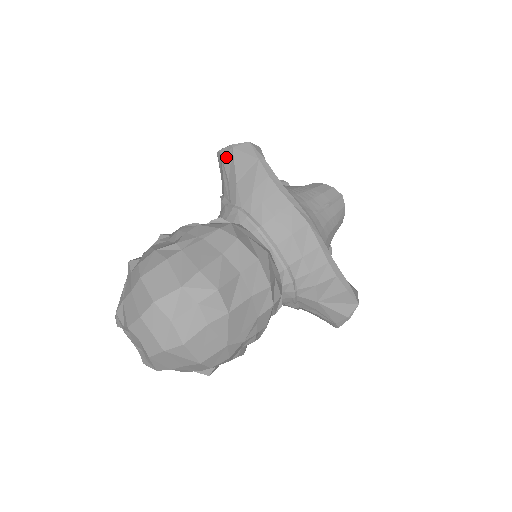
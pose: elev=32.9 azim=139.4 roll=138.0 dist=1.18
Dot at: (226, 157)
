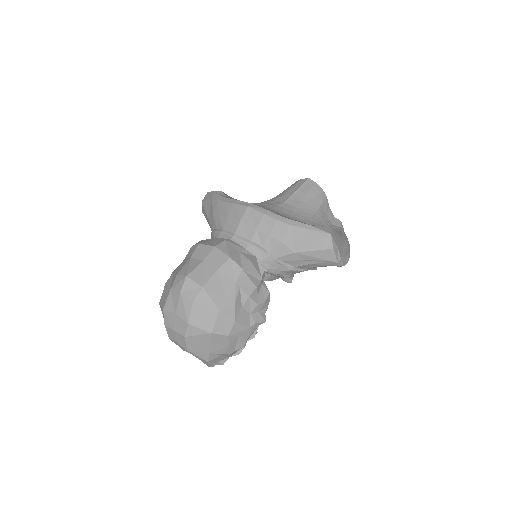
Dot at: (203, 211)
